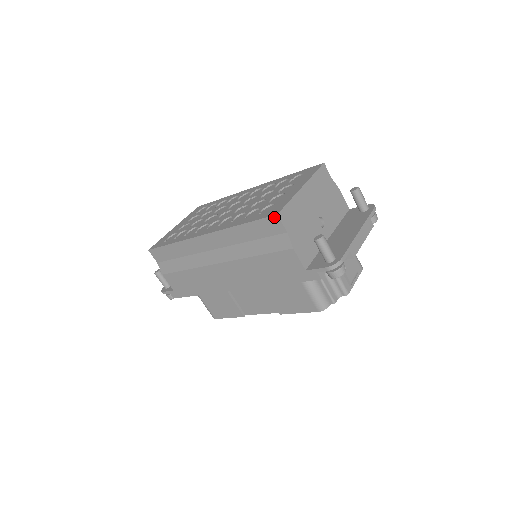
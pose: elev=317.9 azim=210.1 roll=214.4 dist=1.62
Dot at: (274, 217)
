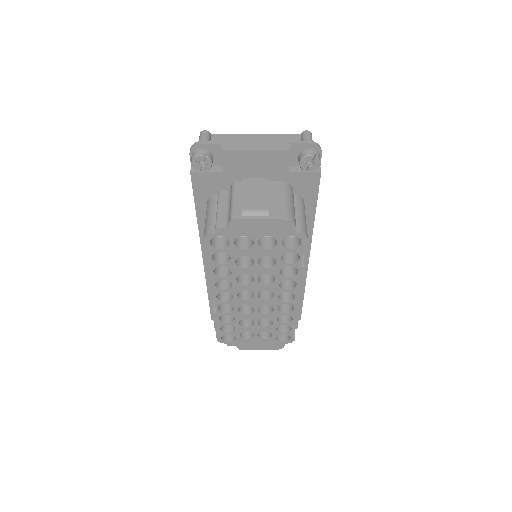
Dot at: occluded
